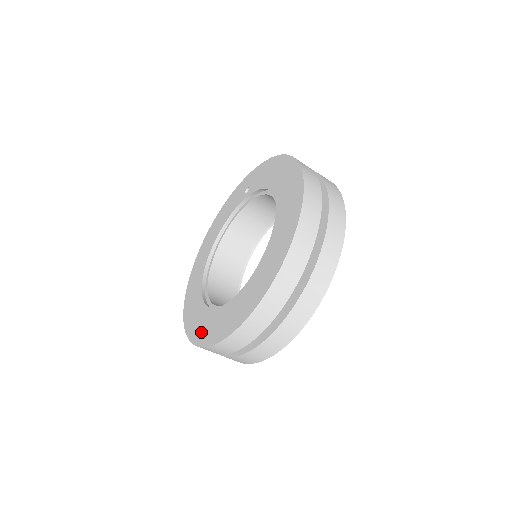
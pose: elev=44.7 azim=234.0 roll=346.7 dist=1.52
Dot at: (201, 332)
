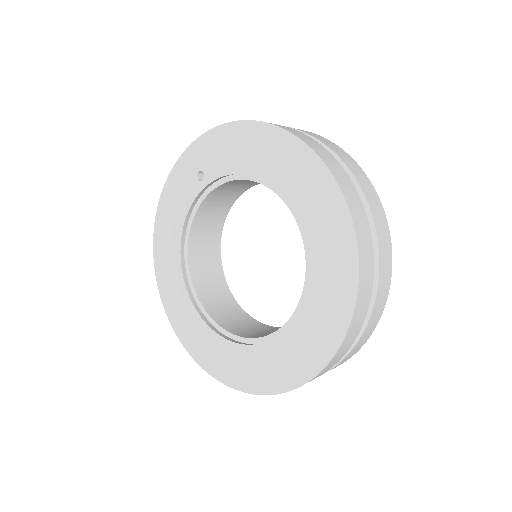
Dot at: (245, 376)
